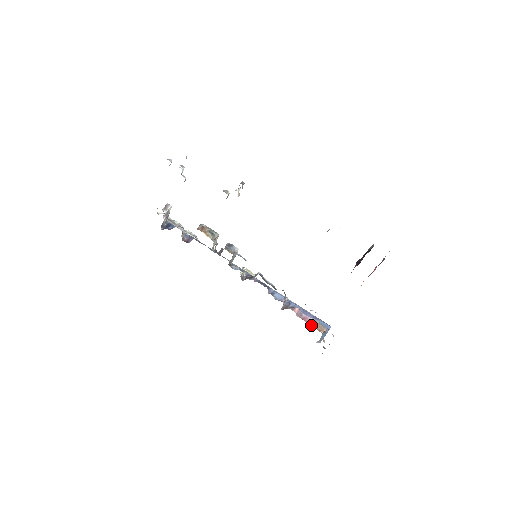
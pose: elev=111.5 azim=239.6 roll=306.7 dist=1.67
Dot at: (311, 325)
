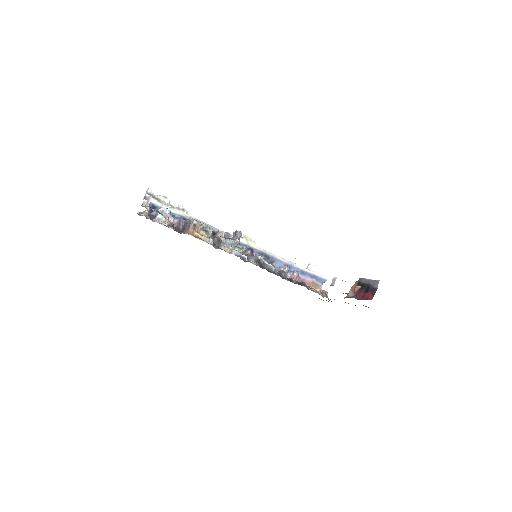
Dot at: occluded
